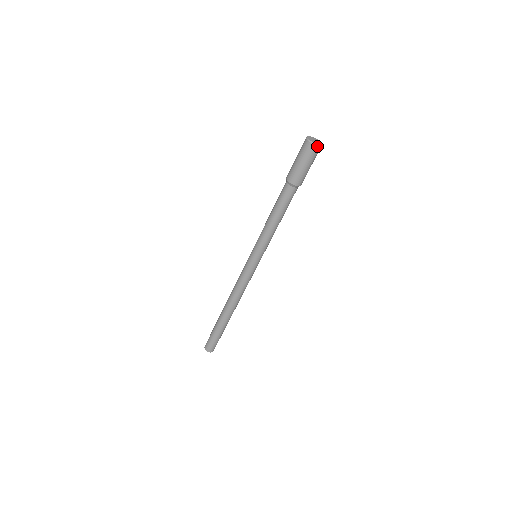
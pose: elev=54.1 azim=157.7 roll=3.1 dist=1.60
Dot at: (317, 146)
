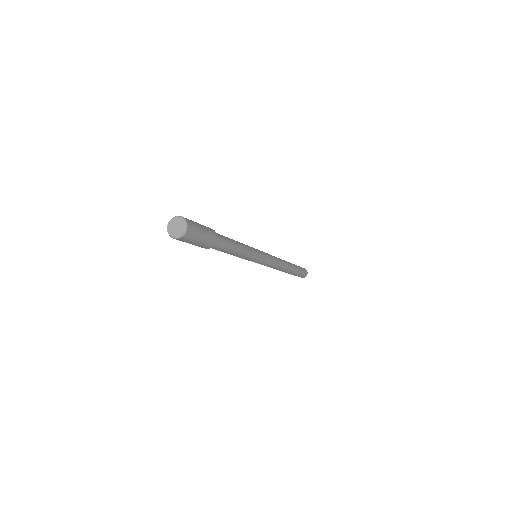
Dot at: (175, 238)
